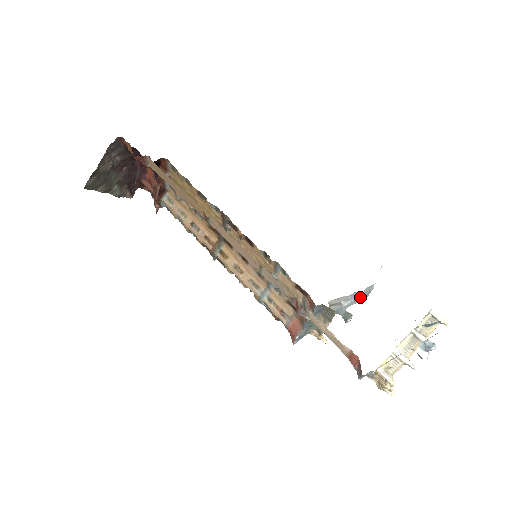
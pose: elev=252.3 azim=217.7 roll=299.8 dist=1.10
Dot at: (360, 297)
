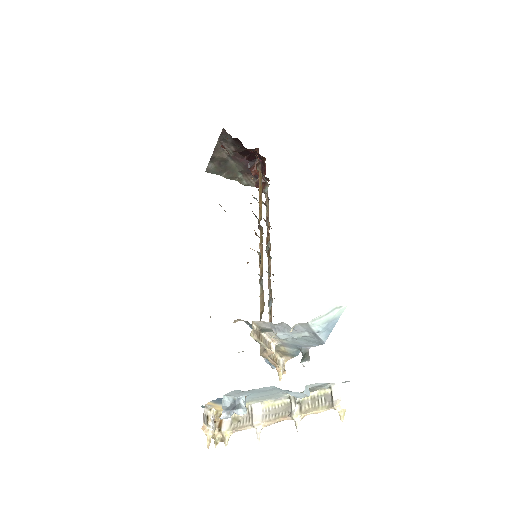
Dot at: (310, 337)
